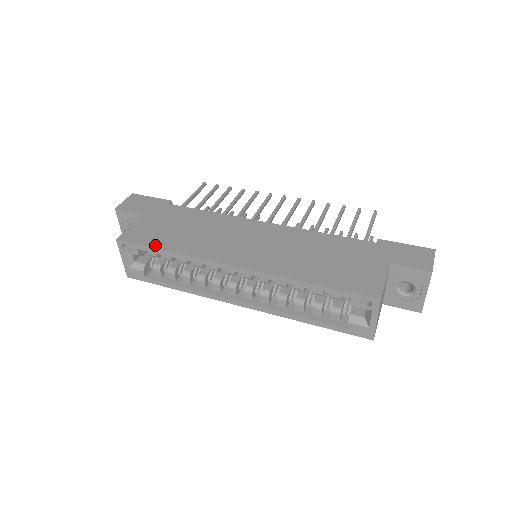
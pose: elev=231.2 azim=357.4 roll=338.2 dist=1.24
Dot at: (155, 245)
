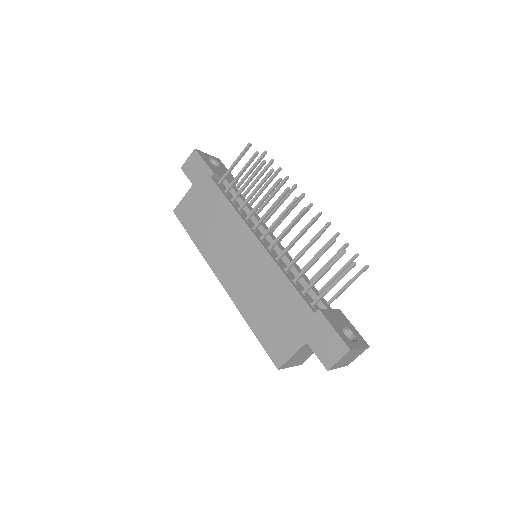
Dot at: (189, 231)
